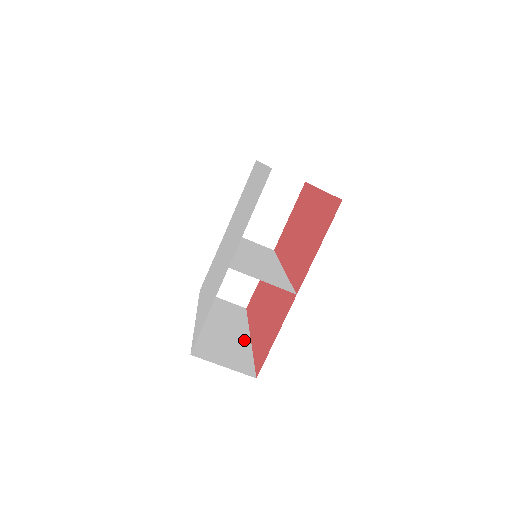
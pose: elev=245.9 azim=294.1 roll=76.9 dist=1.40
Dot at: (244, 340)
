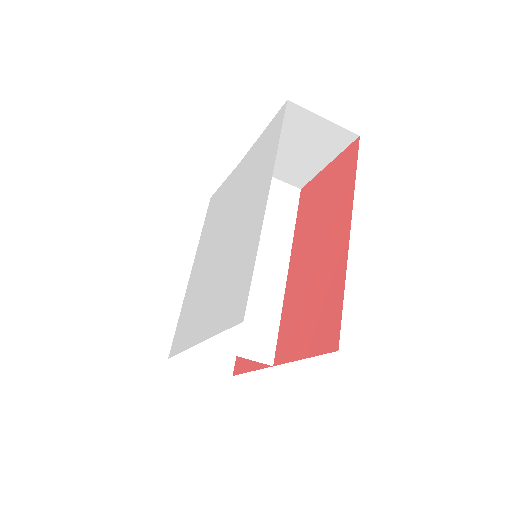
Dot at: occluded
